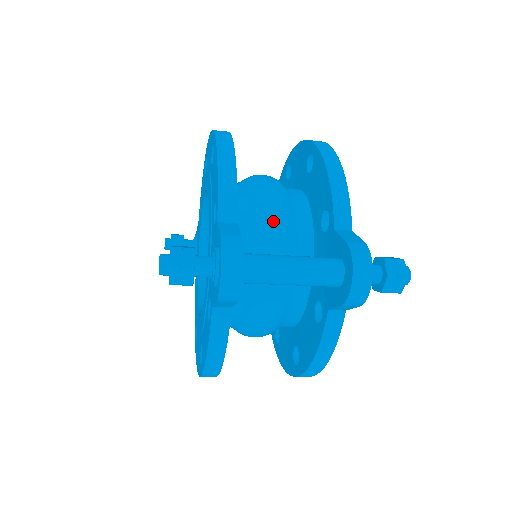
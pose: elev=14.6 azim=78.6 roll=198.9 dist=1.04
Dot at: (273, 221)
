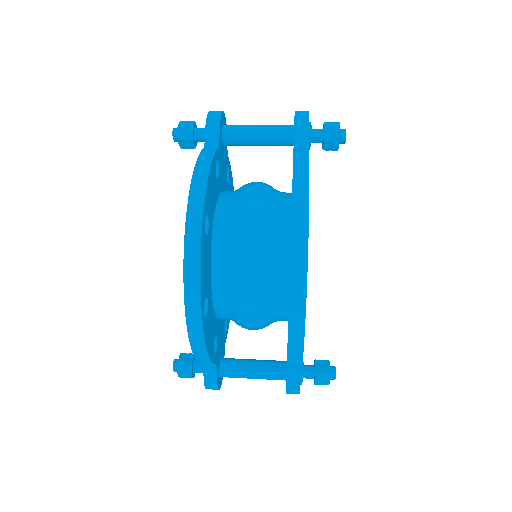
Dot at: (250, 329)
